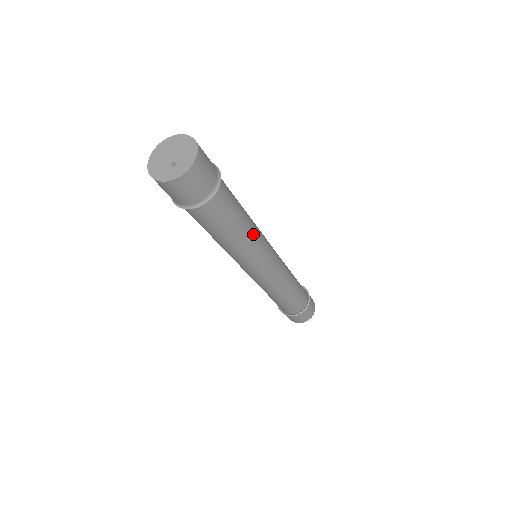
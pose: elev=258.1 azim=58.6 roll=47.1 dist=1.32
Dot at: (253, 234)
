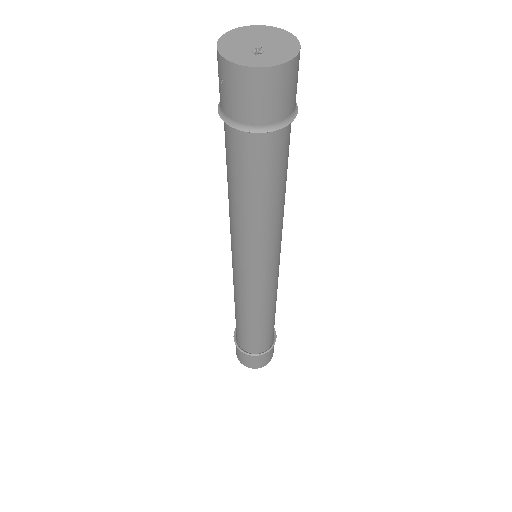
Dot at: (276, 223)
